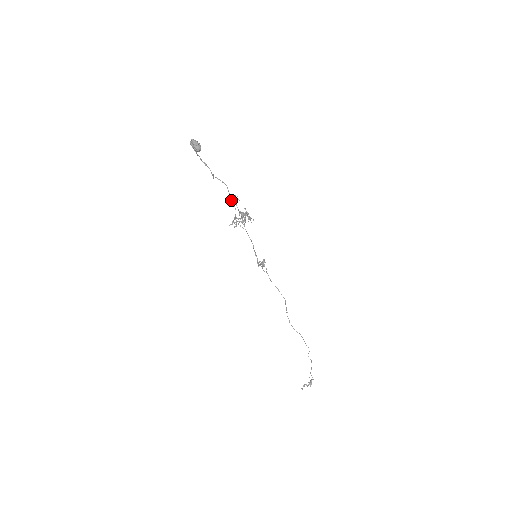
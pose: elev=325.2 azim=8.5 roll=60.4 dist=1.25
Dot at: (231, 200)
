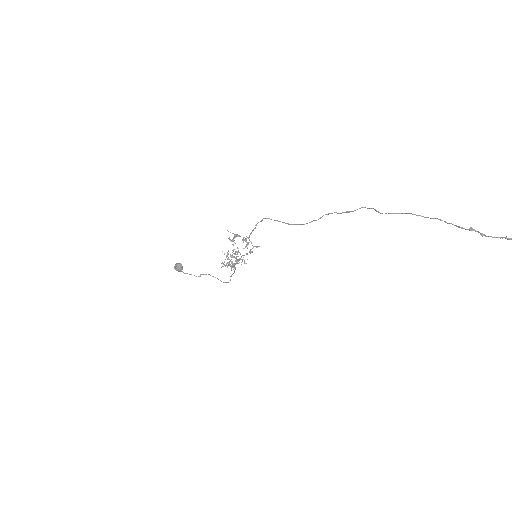
Dot at: (234, 271)
